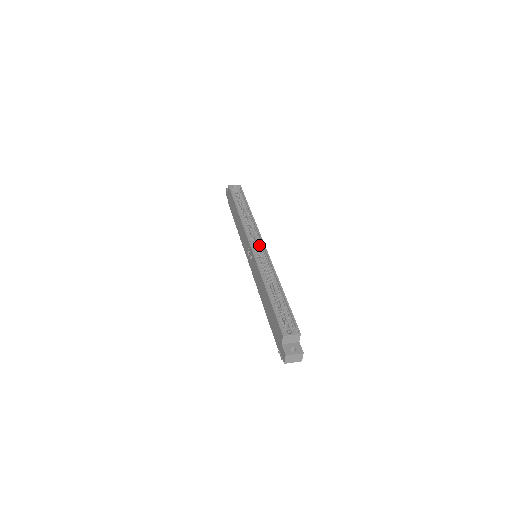
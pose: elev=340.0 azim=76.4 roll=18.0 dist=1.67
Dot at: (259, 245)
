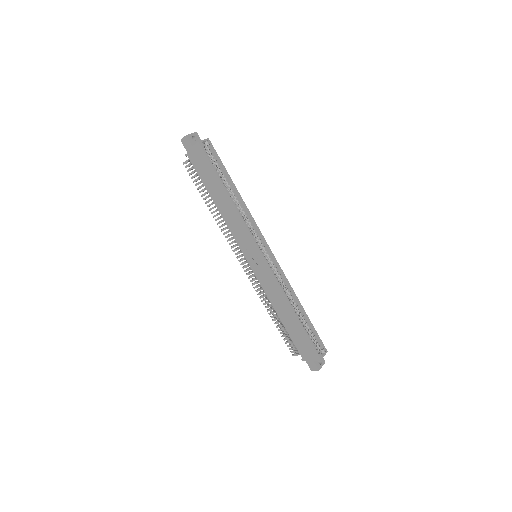
Dot at: (266, 251)
